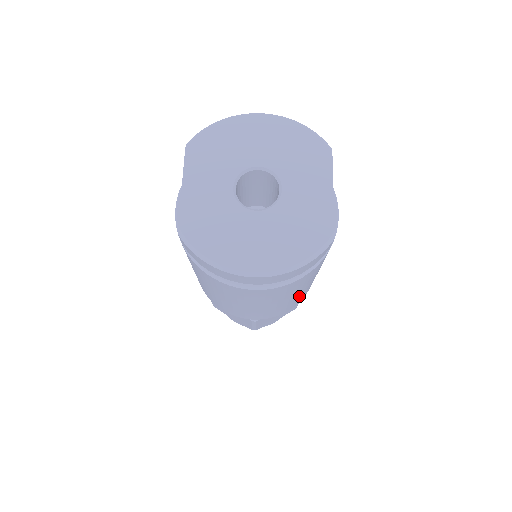
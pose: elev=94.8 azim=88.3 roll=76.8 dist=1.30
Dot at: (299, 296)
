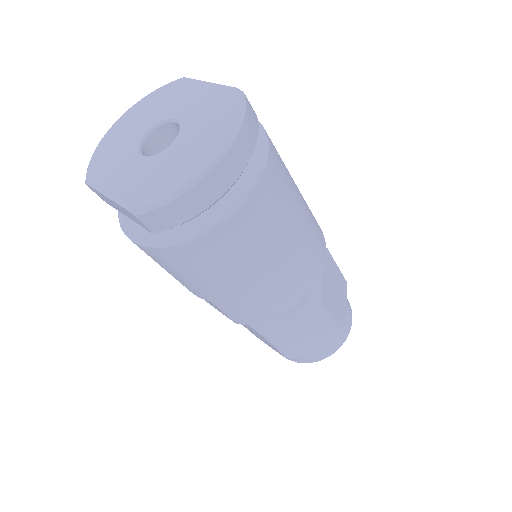
Dot at: (309, 219)
